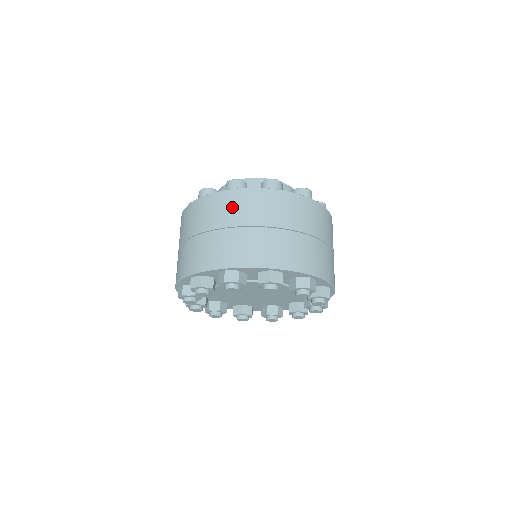
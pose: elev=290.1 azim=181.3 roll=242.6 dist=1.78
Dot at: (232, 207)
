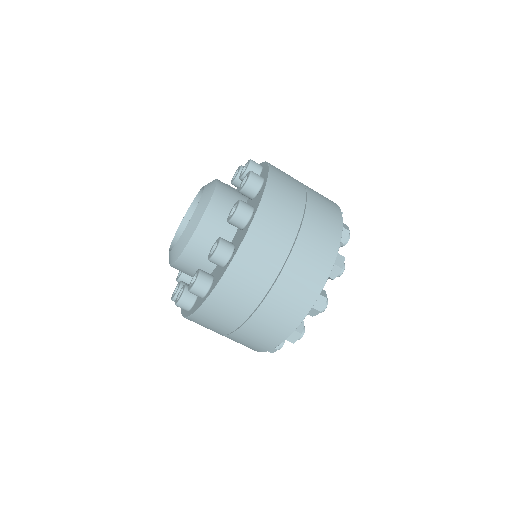
Dot at: (254, 270)
